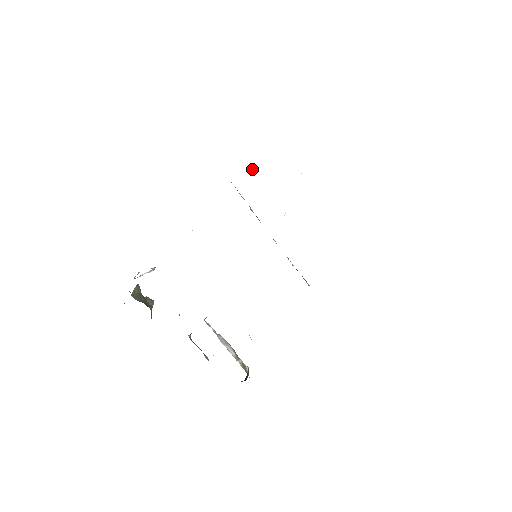
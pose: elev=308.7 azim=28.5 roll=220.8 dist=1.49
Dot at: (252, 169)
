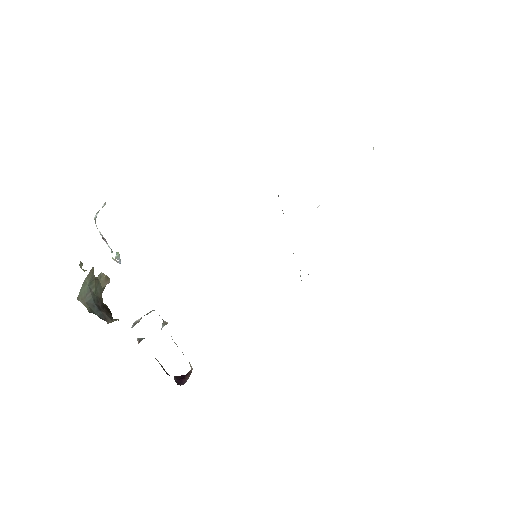
Dot at: occluded
